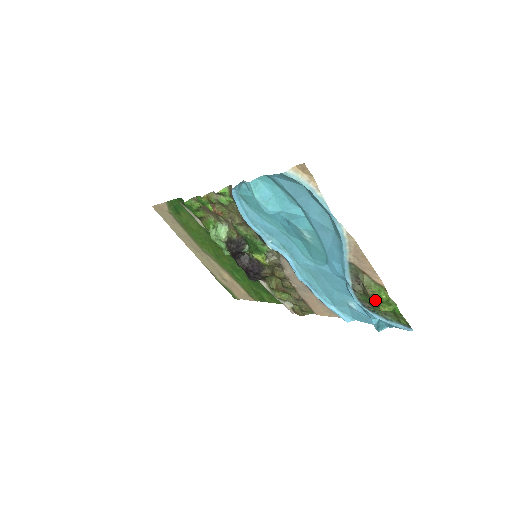
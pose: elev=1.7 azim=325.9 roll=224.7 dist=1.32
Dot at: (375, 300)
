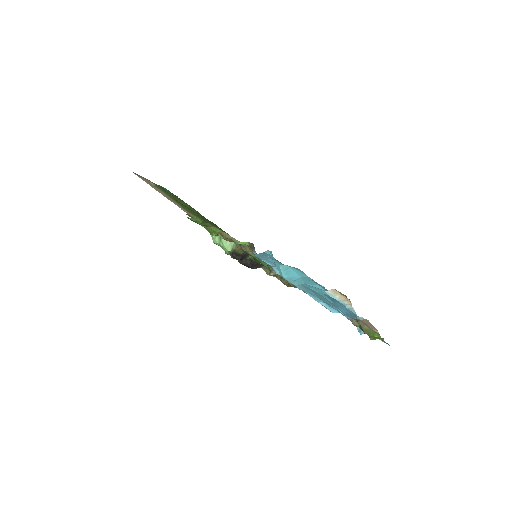
Dot at: (368, 334)
